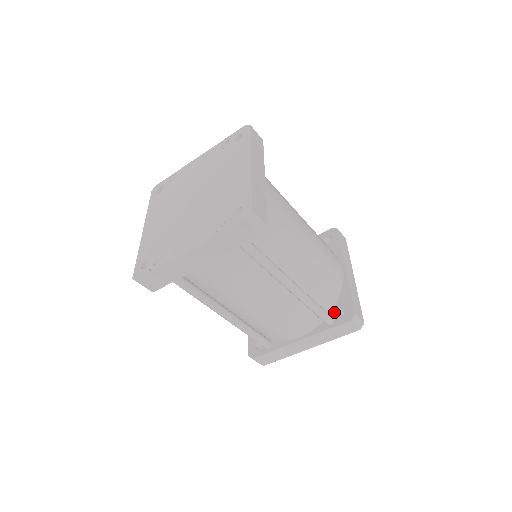
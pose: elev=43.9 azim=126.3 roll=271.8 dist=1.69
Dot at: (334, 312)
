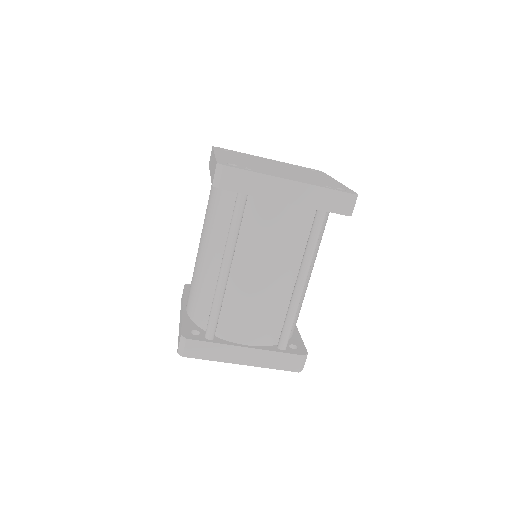
Dot at: occluded
